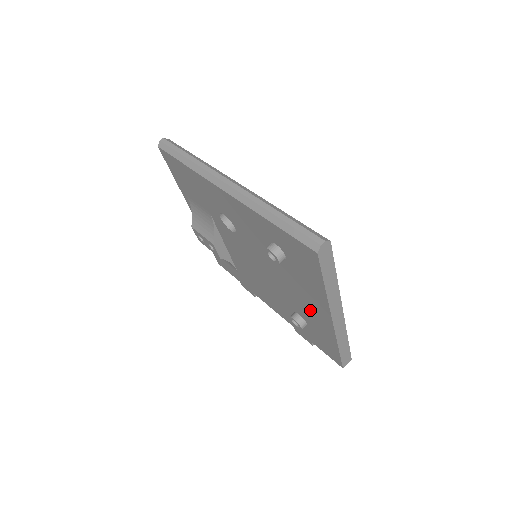
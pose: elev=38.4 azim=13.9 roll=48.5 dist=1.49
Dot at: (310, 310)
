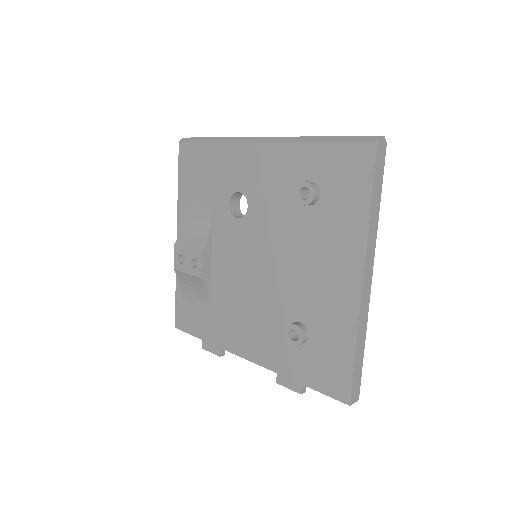
Dot at: (327, 289)
